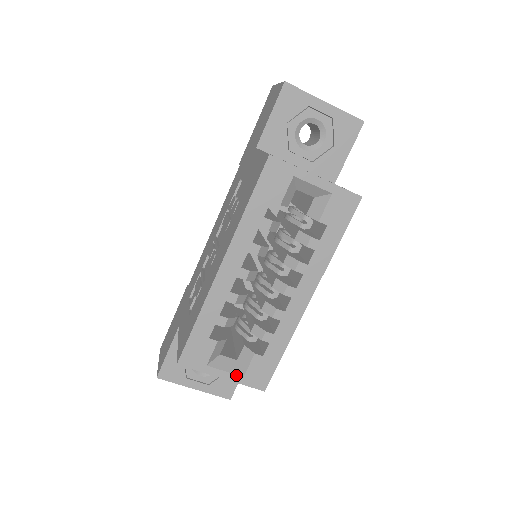
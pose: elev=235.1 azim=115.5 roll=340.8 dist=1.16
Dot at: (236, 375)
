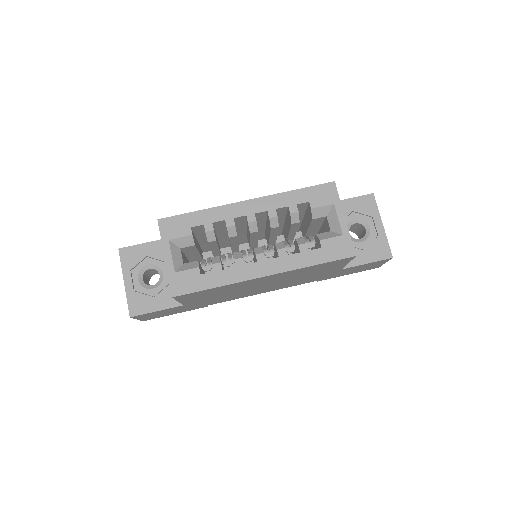
Dot at: (173, 266)
